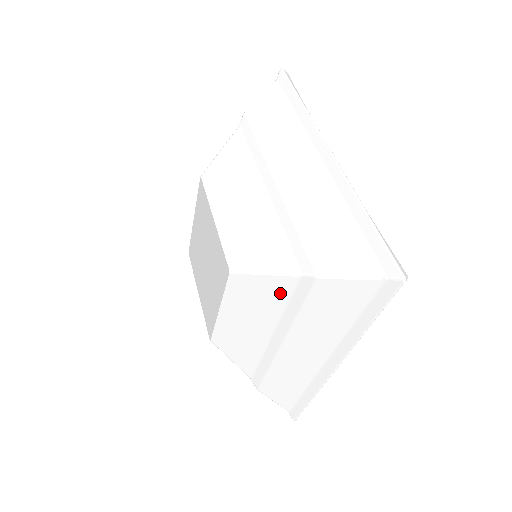
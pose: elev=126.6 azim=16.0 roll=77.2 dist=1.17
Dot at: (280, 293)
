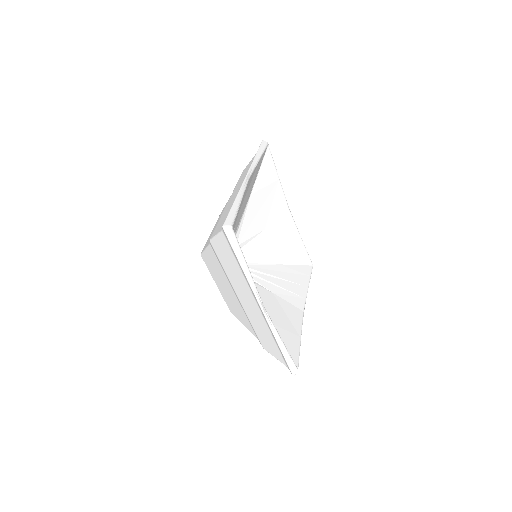
Dot at: (216, 260)
